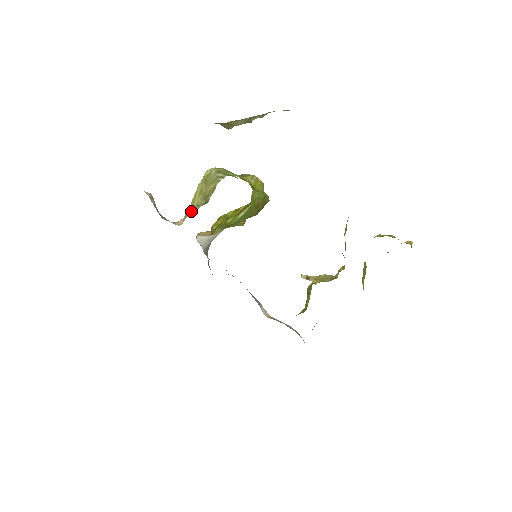
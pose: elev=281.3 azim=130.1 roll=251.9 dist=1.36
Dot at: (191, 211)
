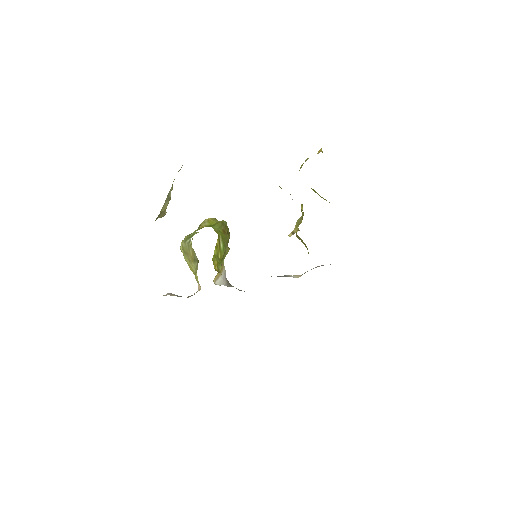
Dot at: (196, 275)
